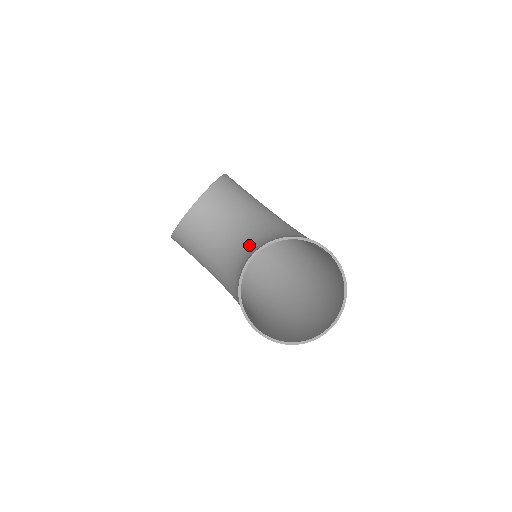
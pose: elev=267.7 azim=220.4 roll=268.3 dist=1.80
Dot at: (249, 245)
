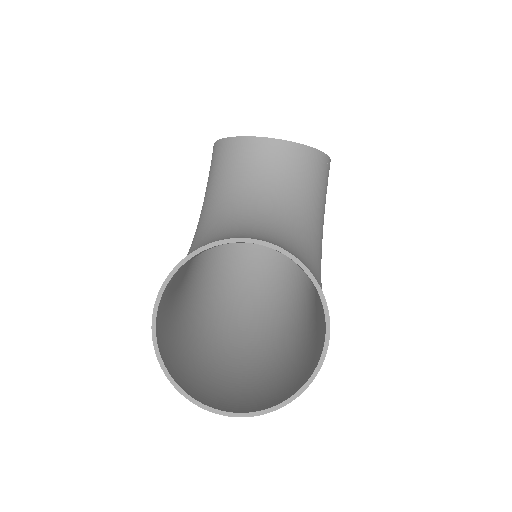
Dot at: (265, 232)
